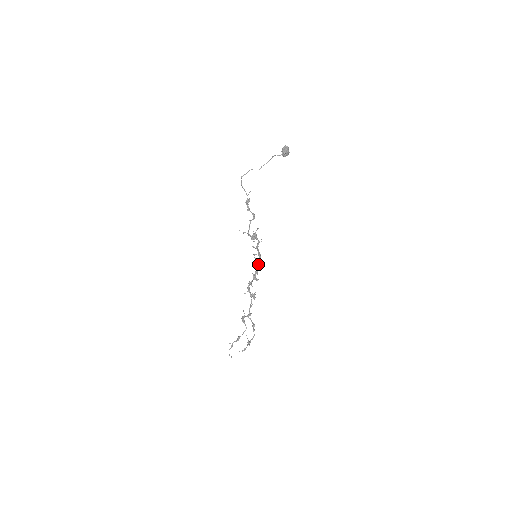
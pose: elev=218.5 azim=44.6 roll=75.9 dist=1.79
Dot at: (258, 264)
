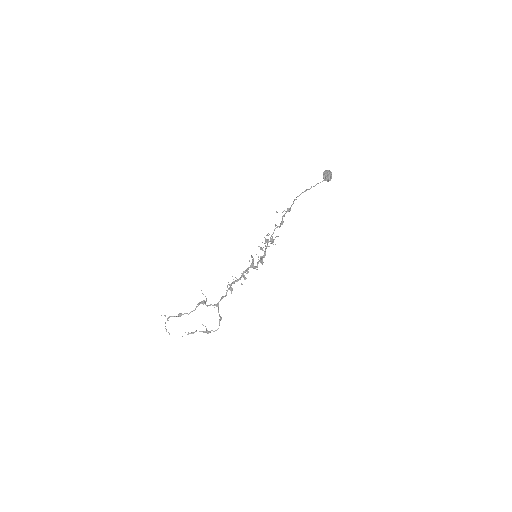
Dot at: occluded
